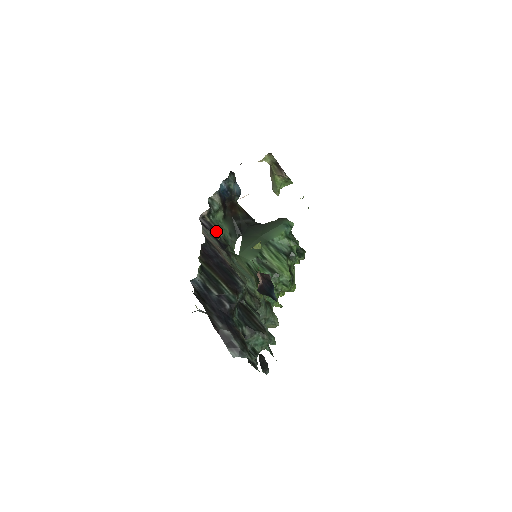
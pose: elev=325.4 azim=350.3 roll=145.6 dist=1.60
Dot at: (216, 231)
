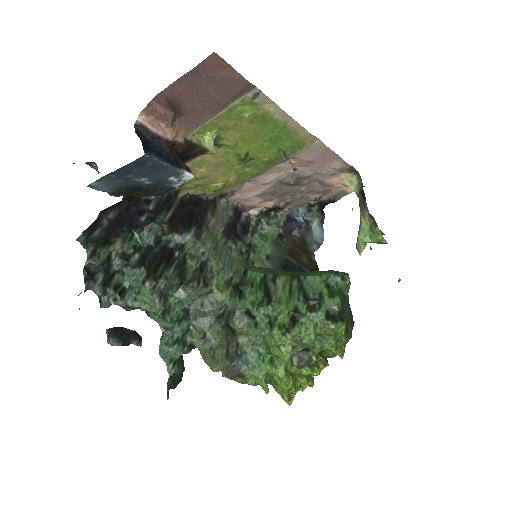
Dot at: (248, 231)
